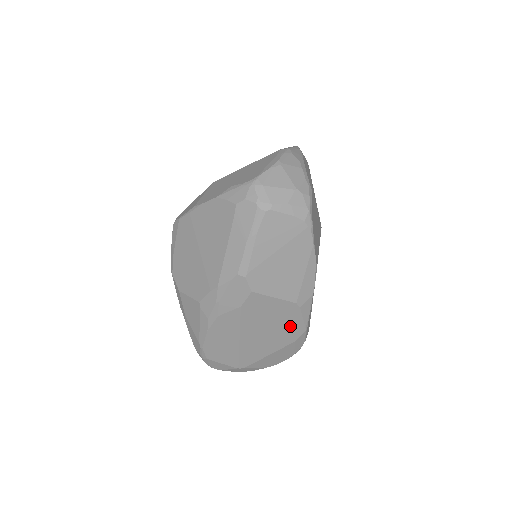
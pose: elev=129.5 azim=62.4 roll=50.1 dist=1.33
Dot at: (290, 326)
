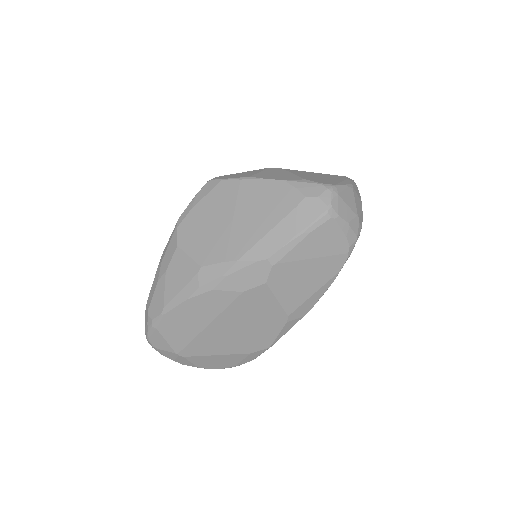
Dot at: (262, 336)
